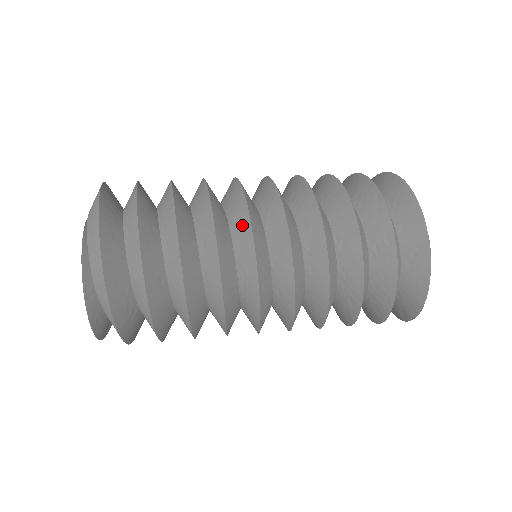
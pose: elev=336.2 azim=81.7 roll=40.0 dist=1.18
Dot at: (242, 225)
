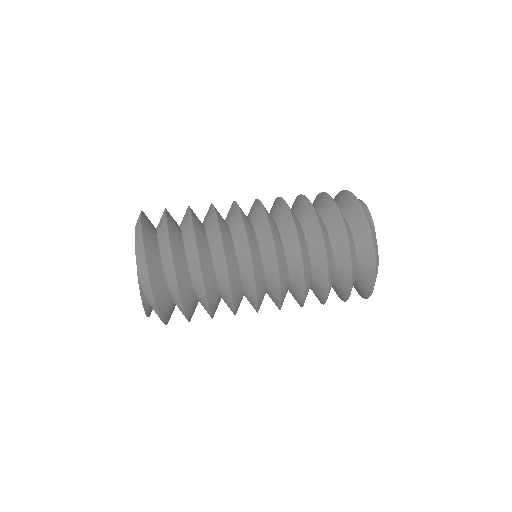
Dot at: (249, 282)
